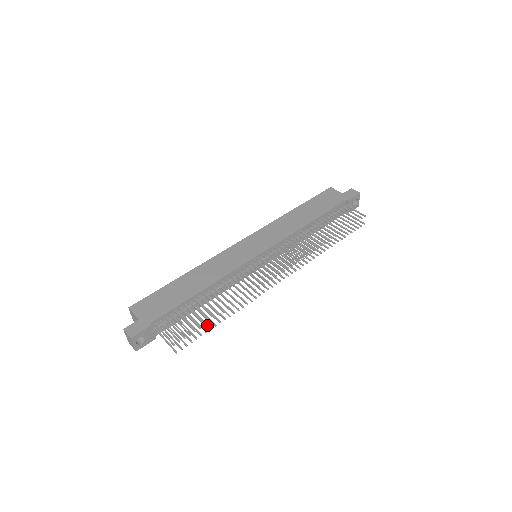
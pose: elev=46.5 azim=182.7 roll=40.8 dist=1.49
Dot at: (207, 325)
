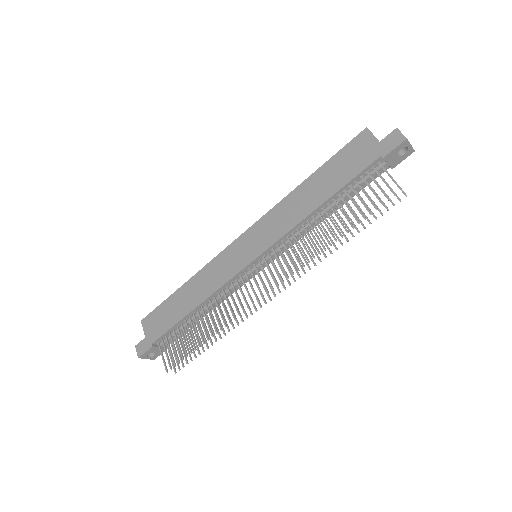
Dot at: (201, 346)
